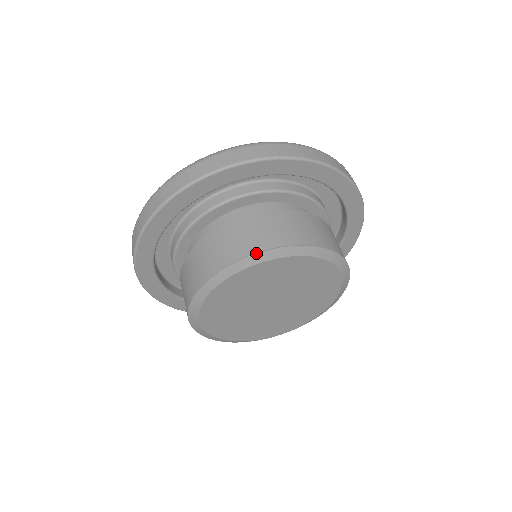
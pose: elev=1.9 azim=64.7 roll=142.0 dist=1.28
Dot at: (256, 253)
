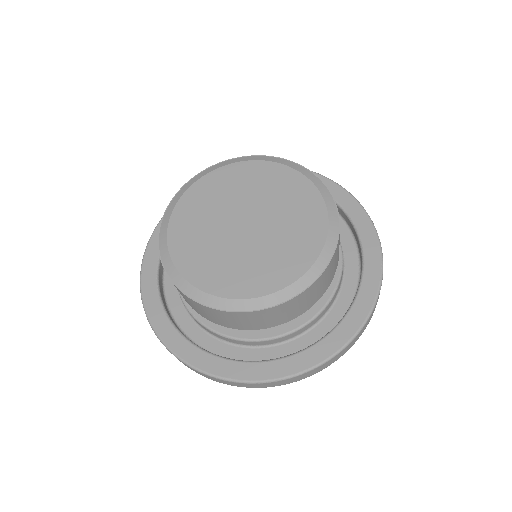
Dot at: (198, 174)
